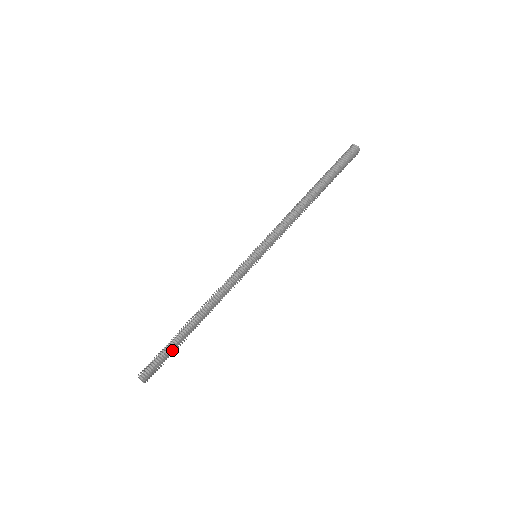
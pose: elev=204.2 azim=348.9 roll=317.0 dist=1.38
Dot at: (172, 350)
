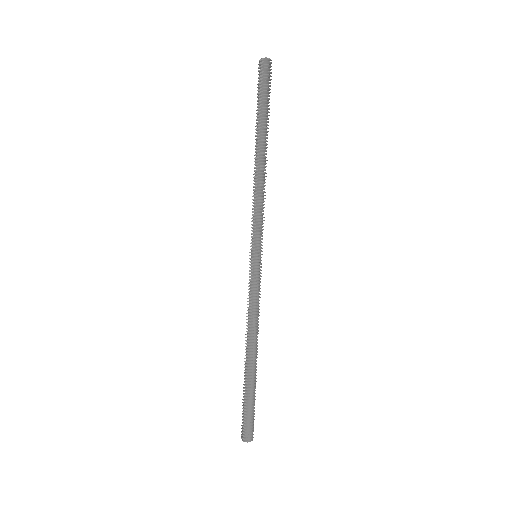
Dot at: (249, 399)
